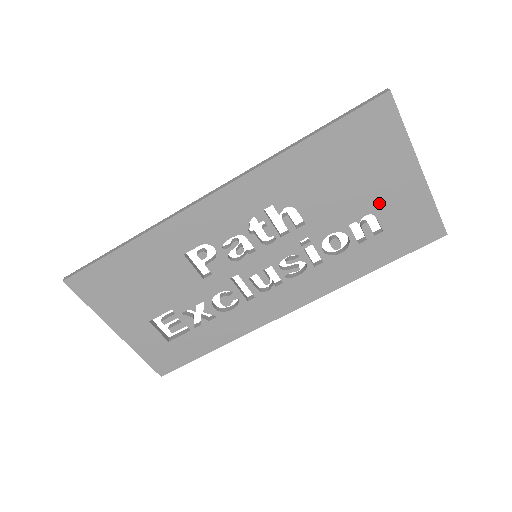
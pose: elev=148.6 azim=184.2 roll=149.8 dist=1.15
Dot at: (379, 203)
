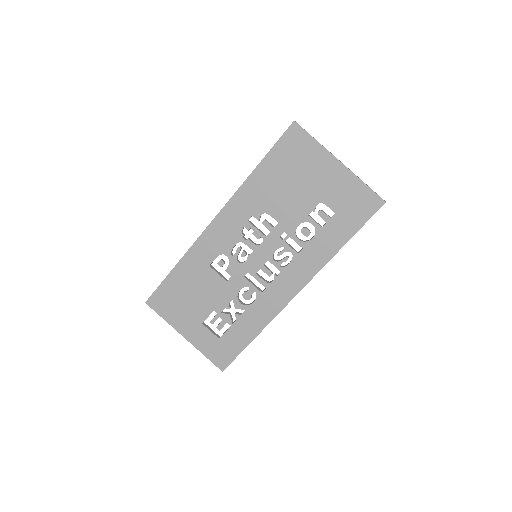
Dot at: (322, 194)
